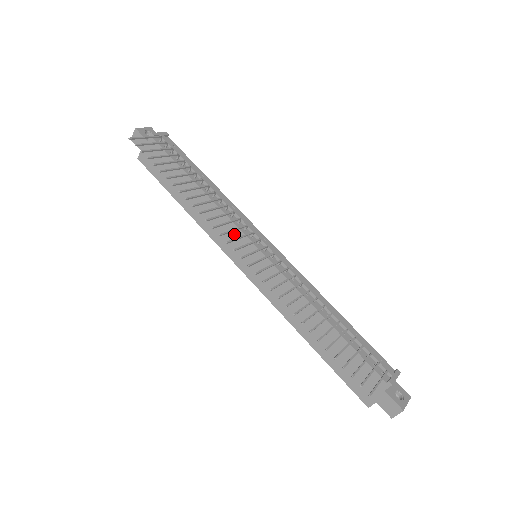
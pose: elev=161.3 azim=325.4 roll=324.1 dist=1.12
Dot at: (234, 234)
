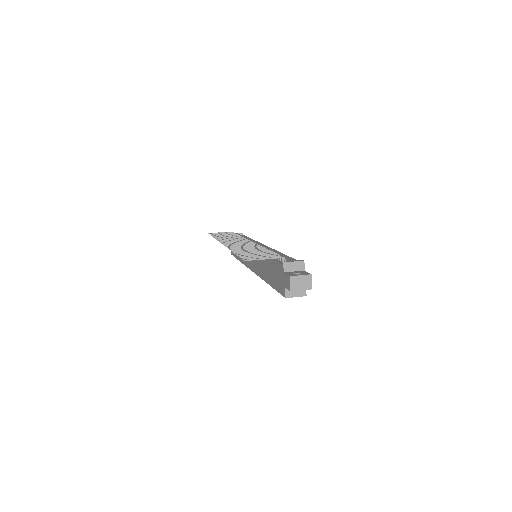
Dot at: occluded
